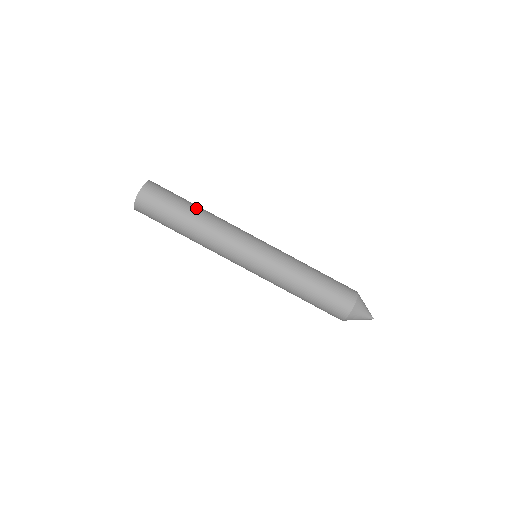
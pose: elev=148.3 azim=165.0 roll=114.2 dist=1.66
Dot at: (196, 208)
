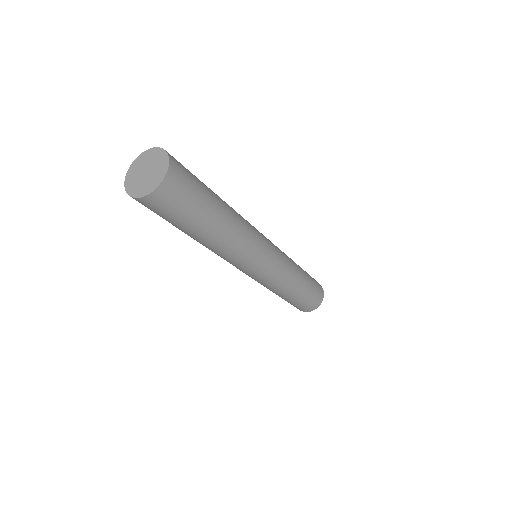
Dot at: (223, 206)
